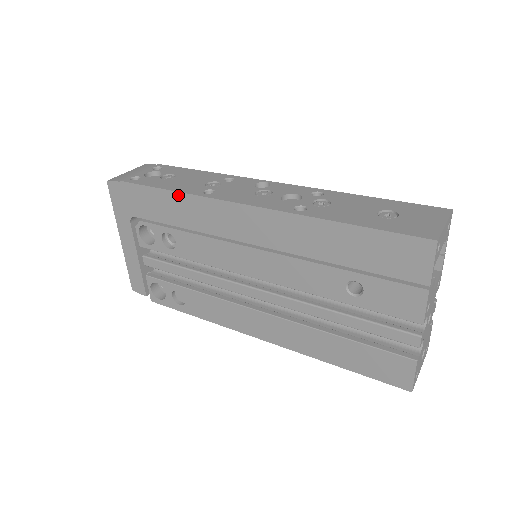
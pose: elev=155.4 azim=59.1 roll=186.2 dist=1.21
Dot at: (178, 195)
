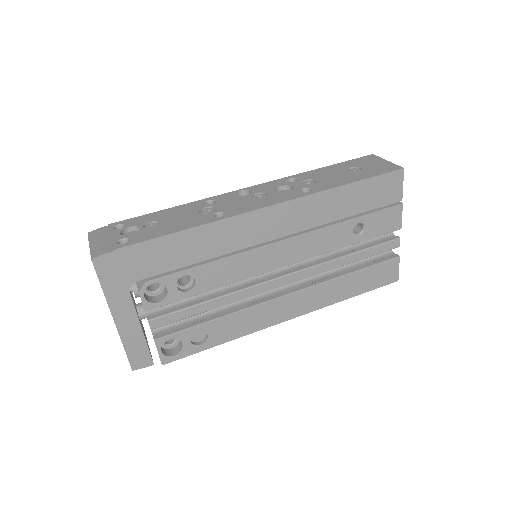
Dot at: (196, 230)
